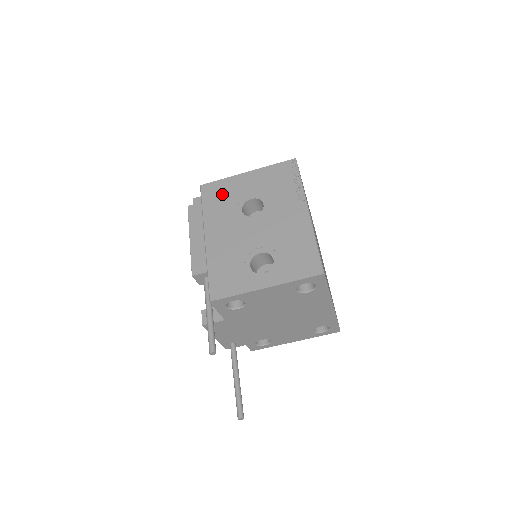
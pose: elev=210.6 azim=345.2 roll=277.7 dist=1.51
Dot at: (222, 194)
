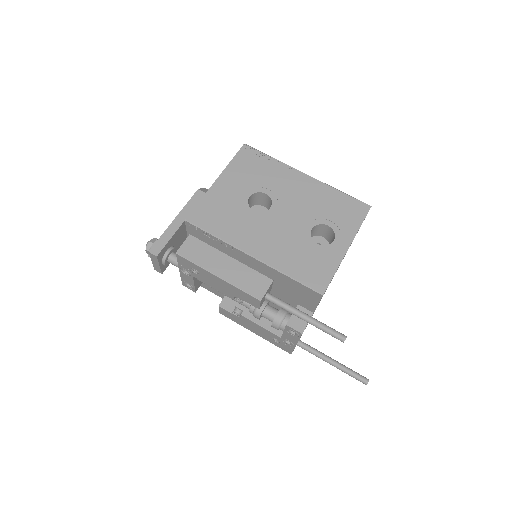
Dot at: (218, 211)
